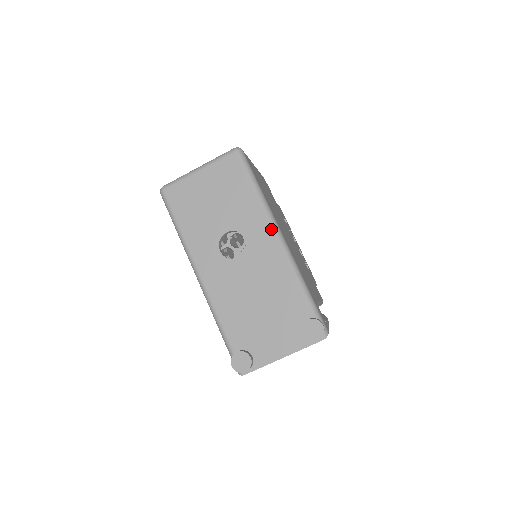
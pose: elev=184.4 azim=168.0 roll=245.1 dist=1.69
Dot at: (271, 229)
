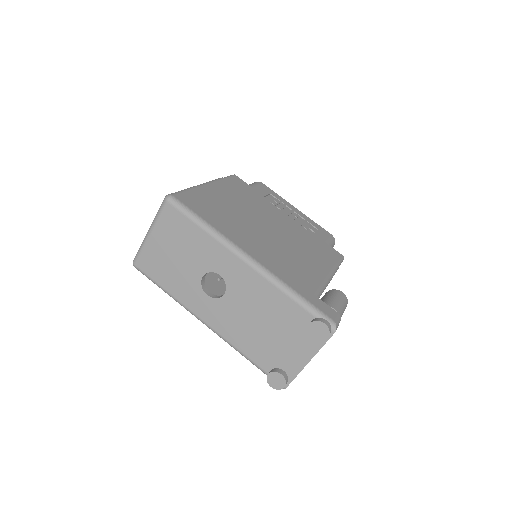
Dot at: (235, 257)
